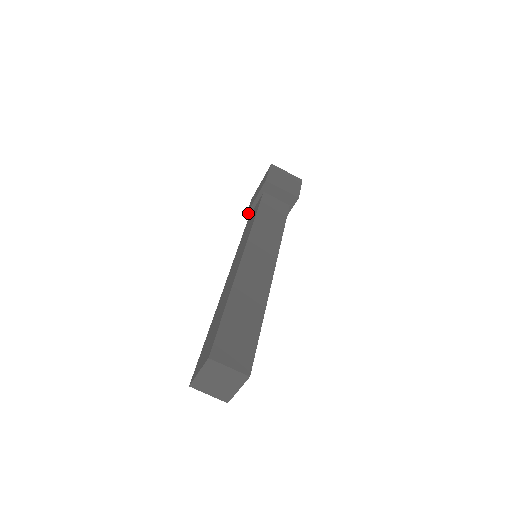
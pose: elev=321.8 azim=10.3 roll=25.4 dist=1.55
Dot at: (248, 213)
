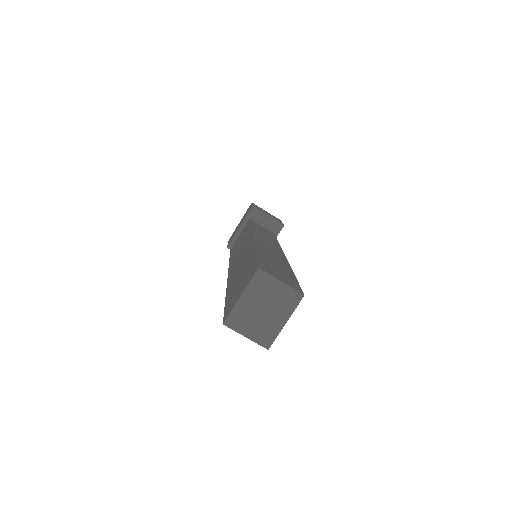
Dot at: (231, 243)
